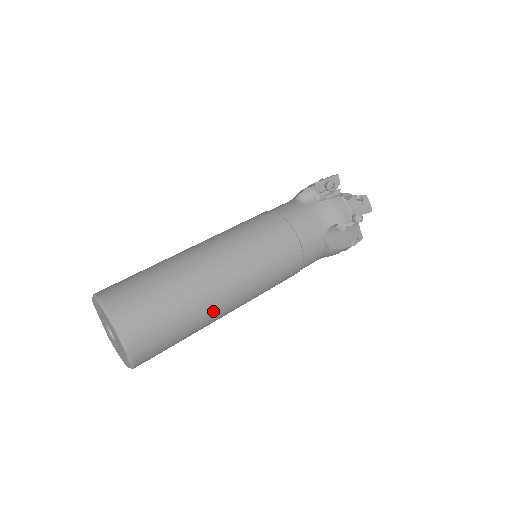
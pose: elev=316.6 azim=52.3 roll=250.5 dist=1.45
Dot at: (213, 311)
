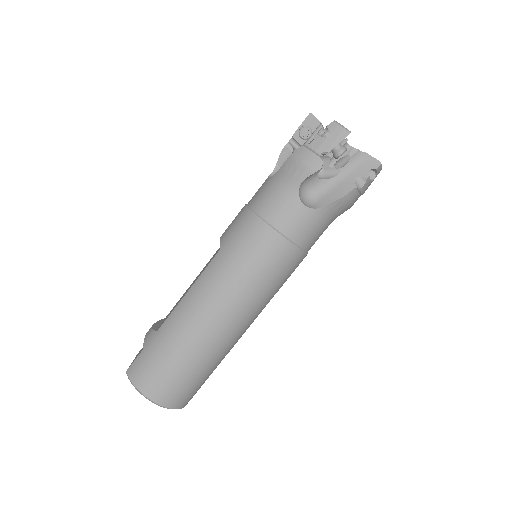
Dot at: occluded
